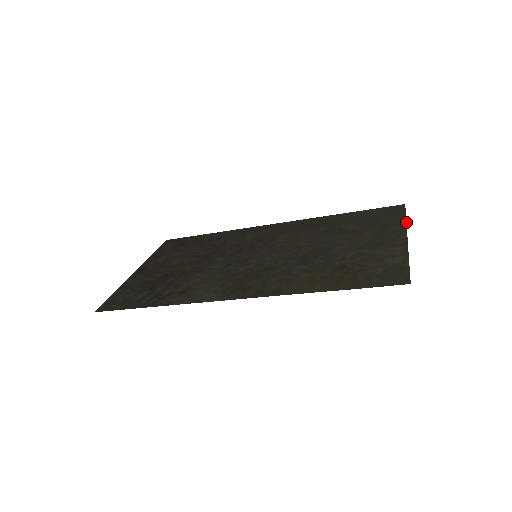
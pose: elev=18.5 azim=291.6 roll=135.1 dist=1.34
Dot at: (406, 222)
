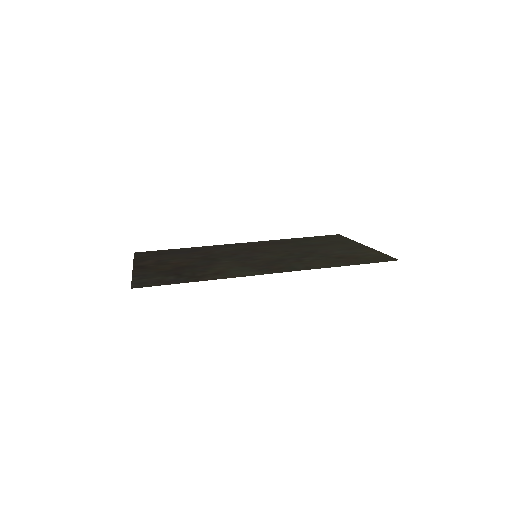
Dot at: occluded
